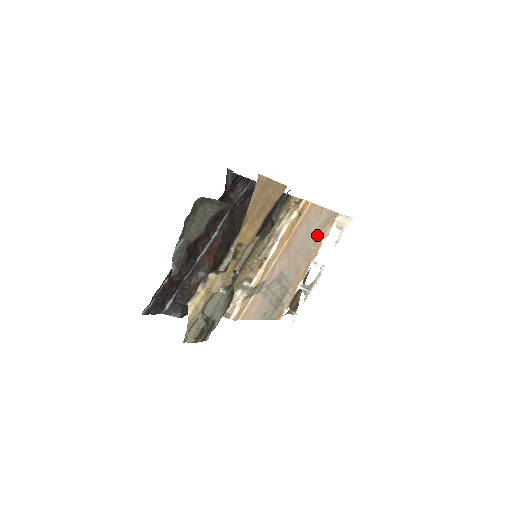
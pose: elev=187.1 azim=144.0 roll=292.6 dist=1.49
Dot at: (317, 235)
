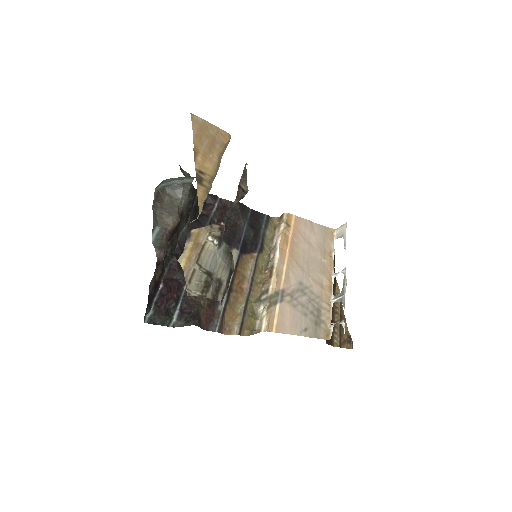
Dot at: (322, 249)
